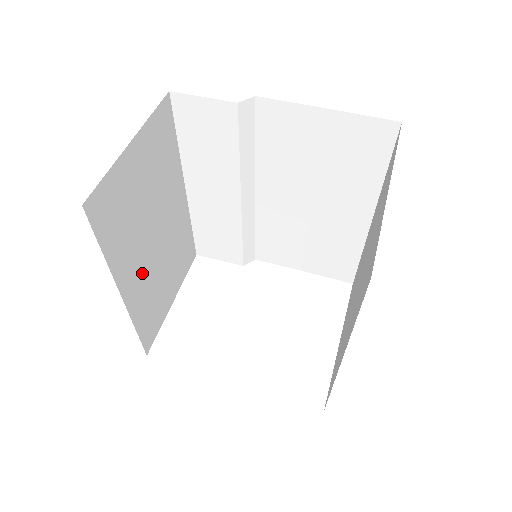
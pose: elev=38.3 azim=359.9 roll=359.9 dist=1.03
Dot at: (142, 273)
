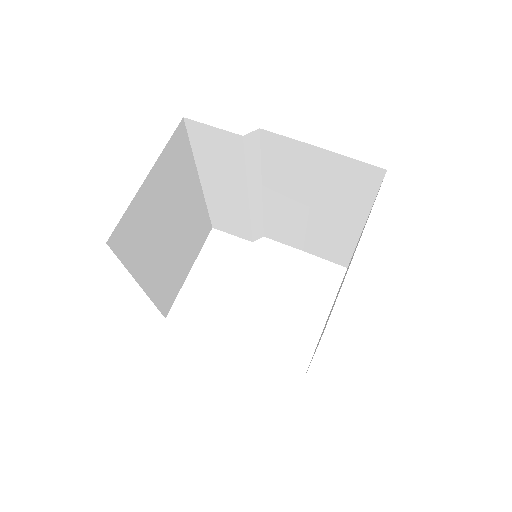
Dot at: (160, 264)
